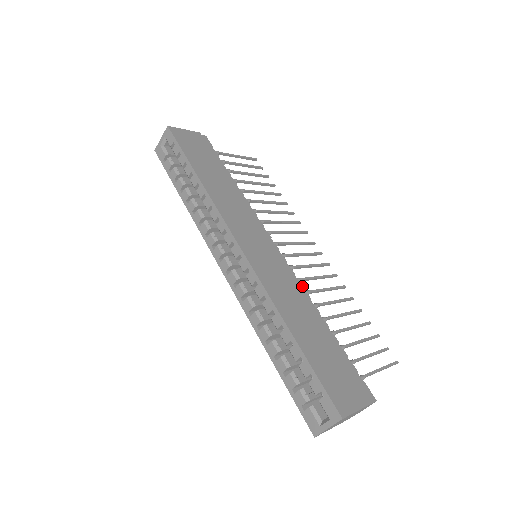
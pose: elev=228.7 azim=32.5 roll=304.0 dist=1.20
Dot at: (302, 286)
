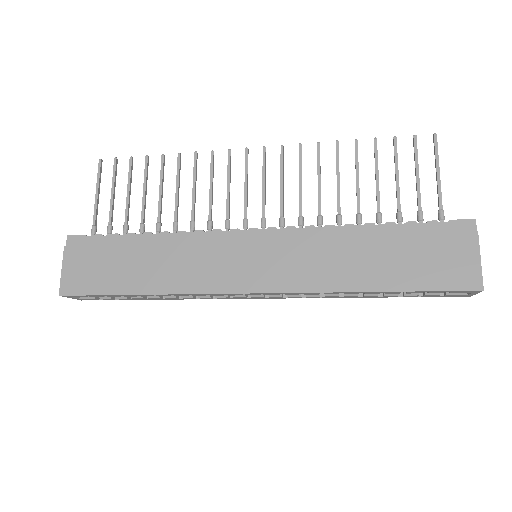
Dot at: (313, 227)
